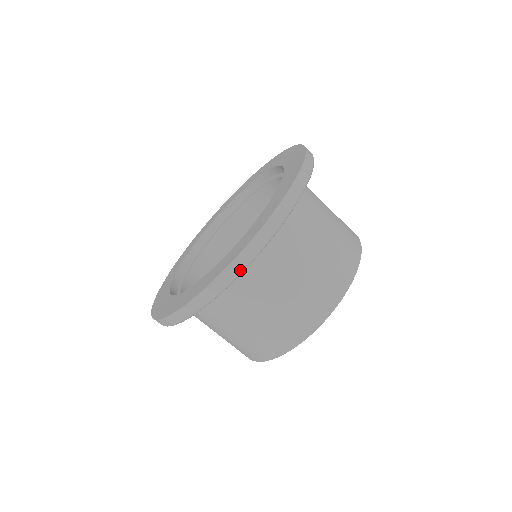
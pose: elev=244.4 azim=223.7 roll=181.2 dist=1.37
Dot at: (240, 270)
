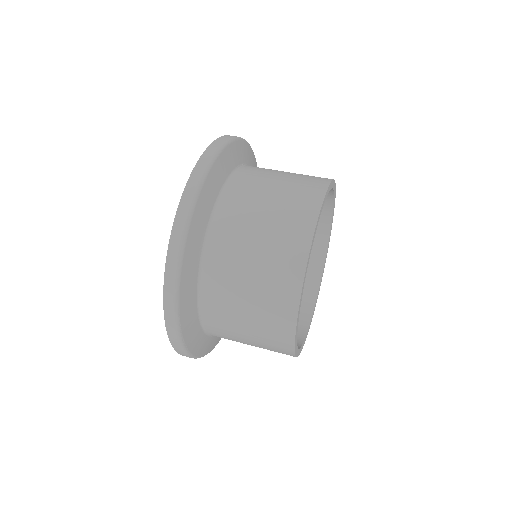
Dot at: (199, 181)
